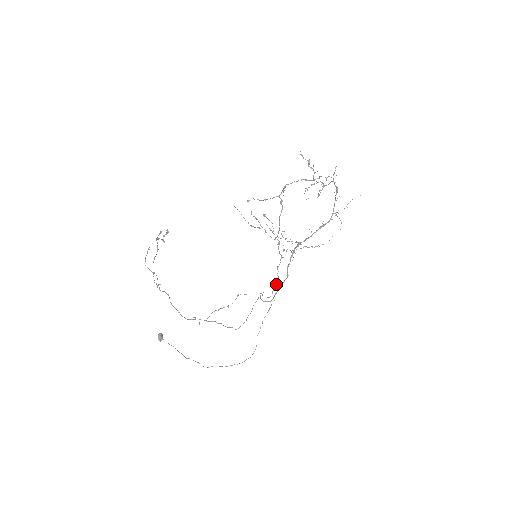
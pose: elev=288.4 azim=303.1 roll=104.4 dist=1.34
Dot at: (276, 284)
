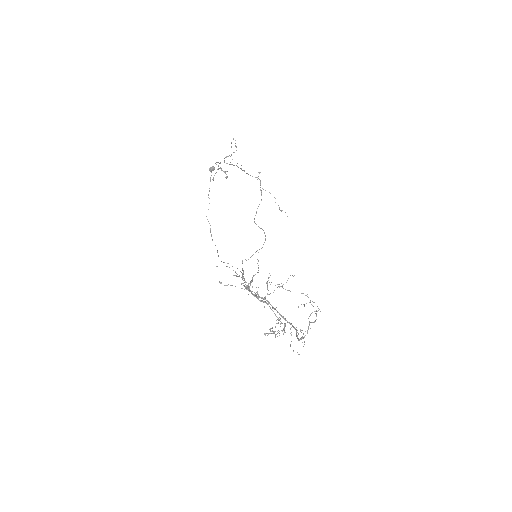
Dot at: (258, 268)
